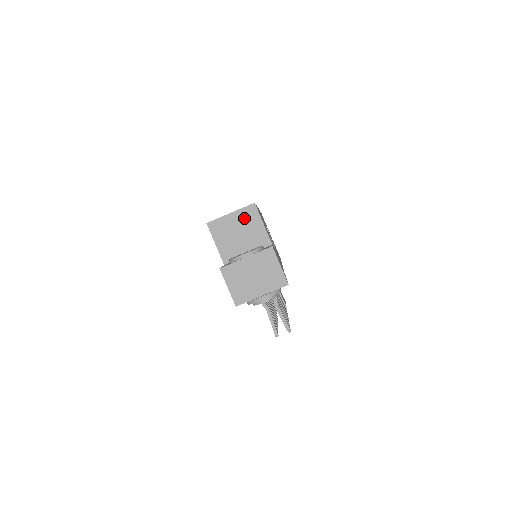
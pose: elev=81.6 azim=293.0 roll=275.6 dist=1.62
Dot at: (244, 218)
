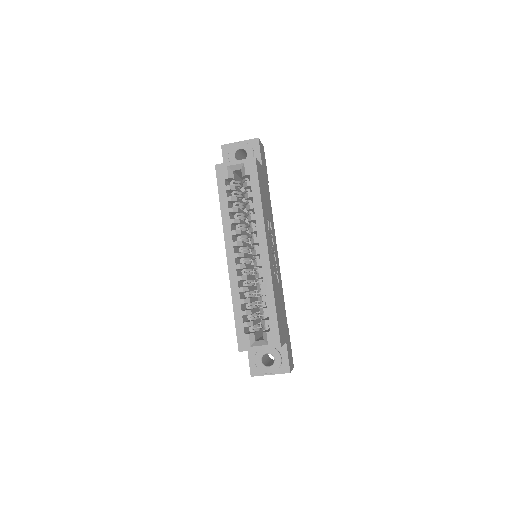
Dot at: occluded
